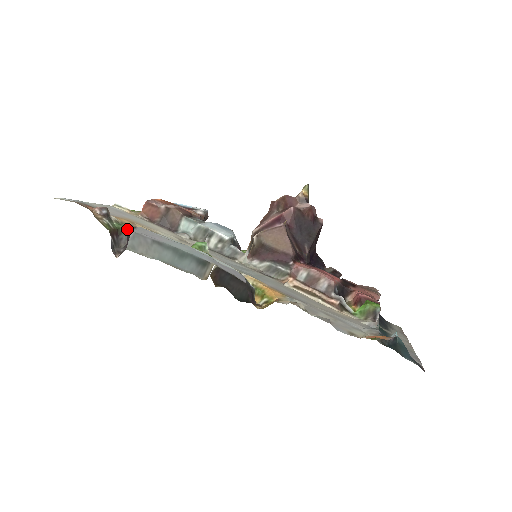
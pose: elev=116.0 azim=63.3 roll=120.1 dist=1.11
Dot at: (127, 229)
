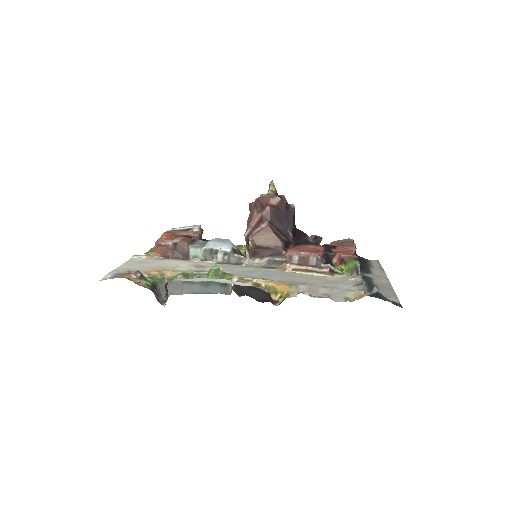
Dot at: (159, 280)
